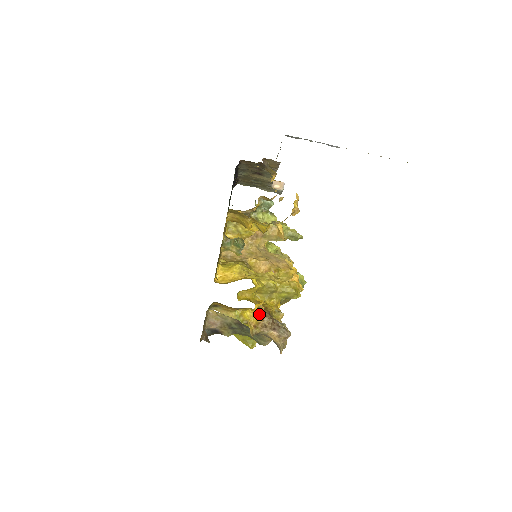
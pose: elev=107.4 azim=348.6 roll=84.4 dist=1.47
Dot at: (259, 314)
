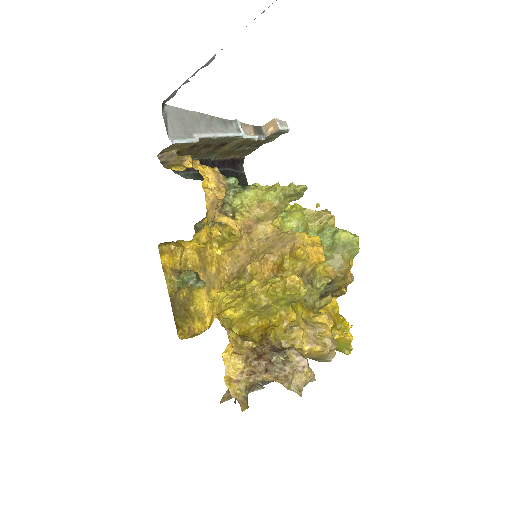
Dot at: (235, 362)
